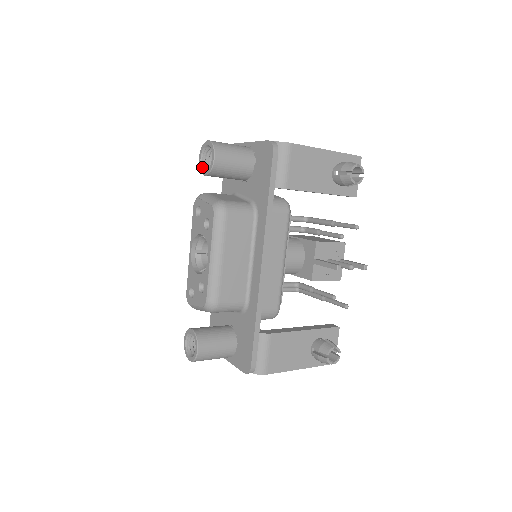
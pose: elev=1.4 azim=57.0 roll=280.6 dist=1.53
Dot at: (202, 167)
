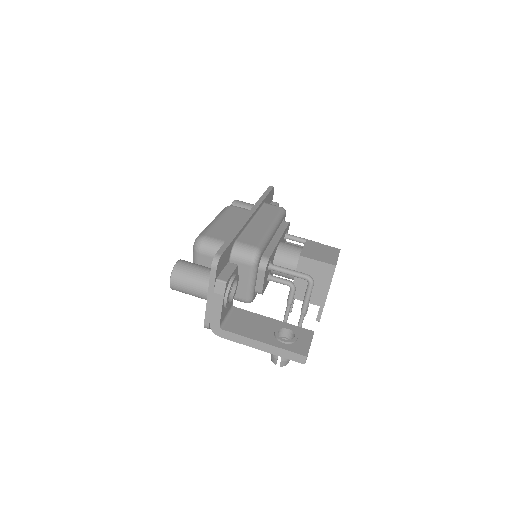
Dot at: occluded
